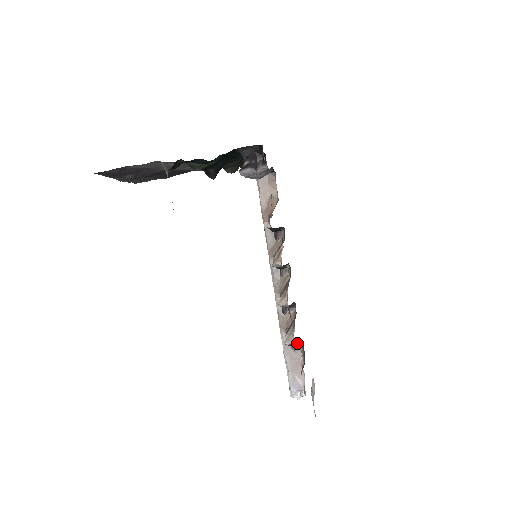
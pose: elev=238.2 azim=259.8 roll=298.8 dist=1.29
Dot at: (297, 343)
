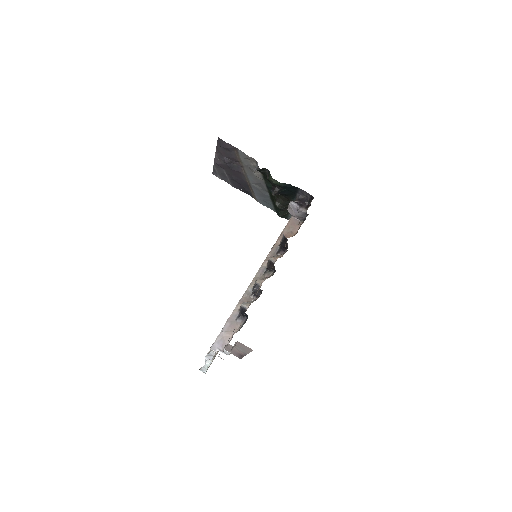
Dot at: (241, 319)
